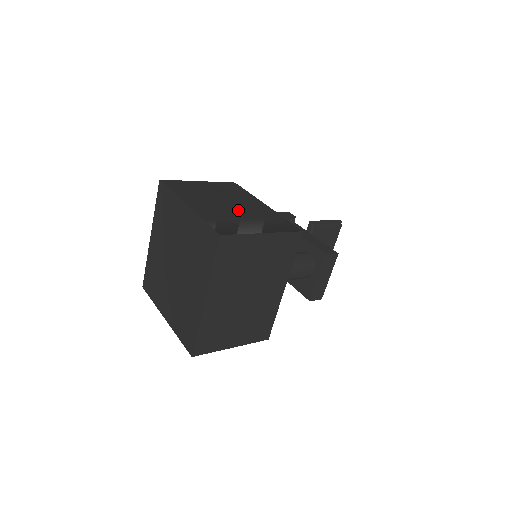
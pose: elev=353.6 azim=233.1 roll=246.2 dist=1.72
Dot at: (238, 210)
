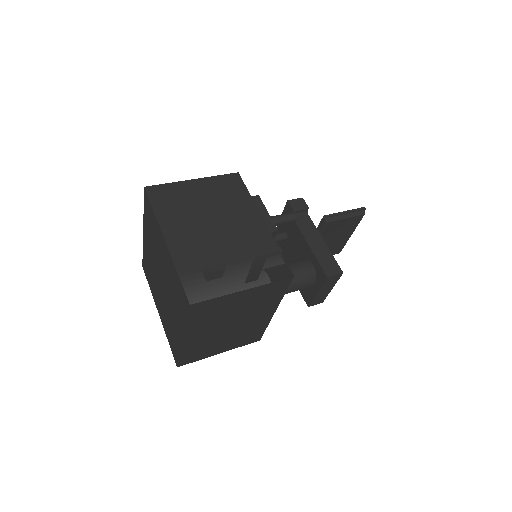
Dot at: (225, 242)
